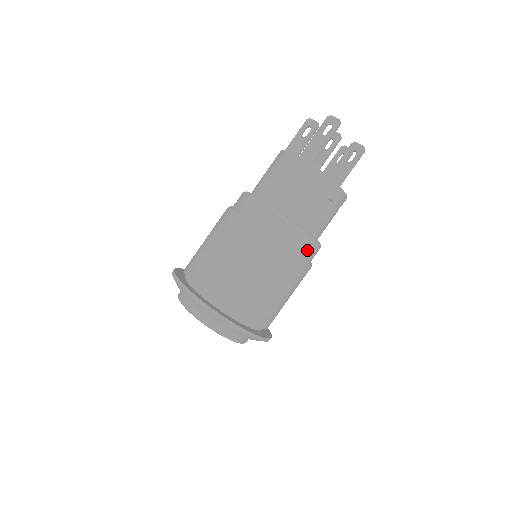
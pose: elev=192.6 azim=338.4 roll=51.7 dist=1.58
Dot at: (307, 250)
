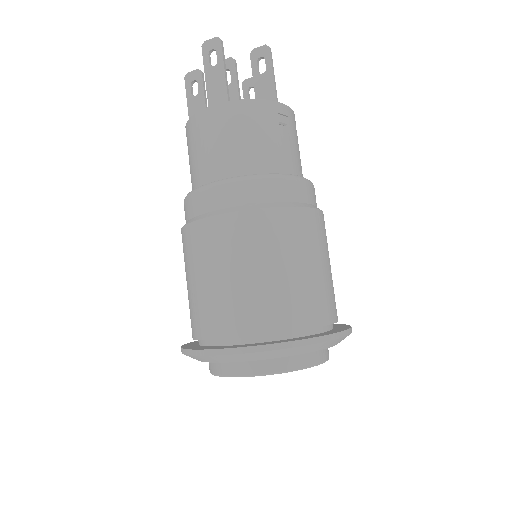
Dot at: (304, 195)
